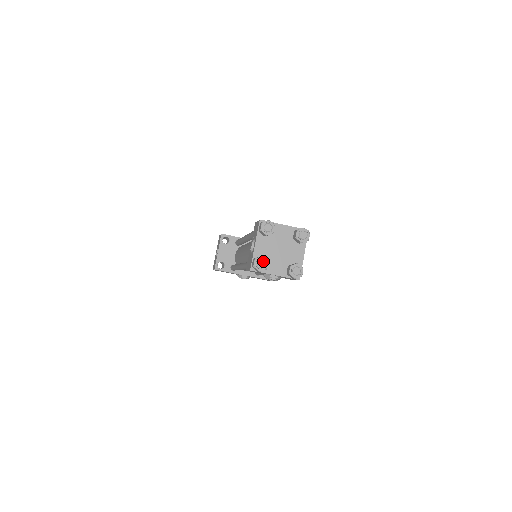
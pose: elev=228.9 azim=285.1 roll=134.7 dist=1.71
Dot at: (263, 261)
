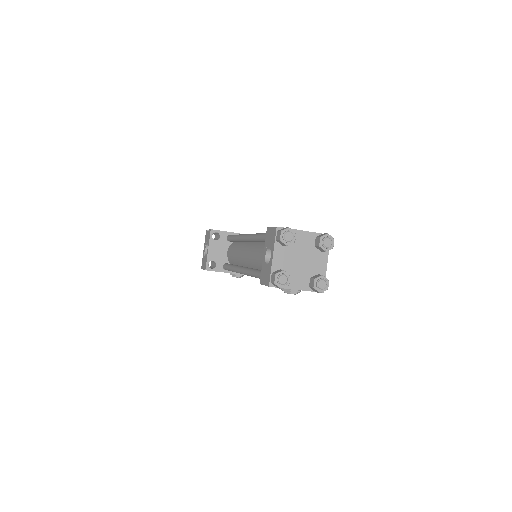
Dot at: (285, 276)
